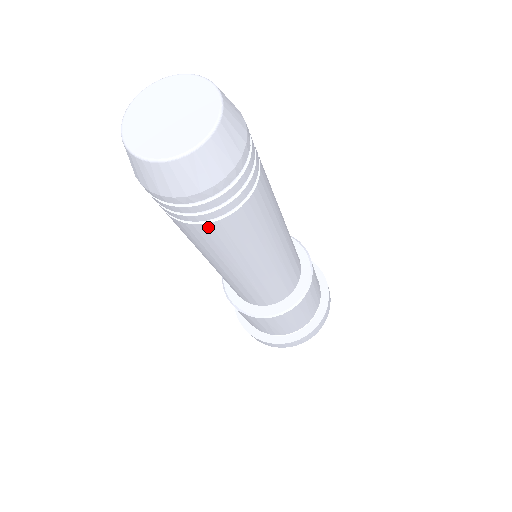
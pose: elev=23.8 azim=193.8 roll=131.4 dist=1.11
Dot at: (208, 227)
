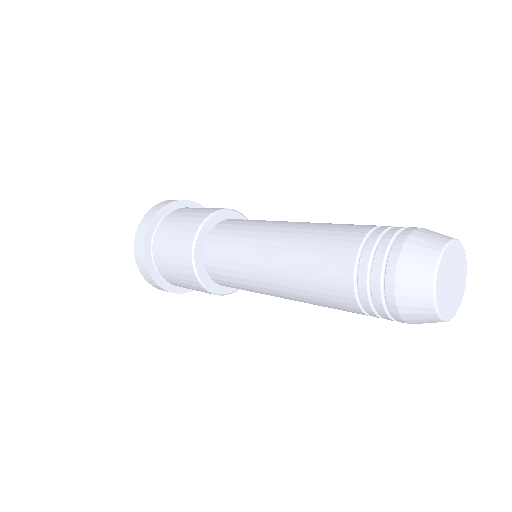
Dot at: occluded
